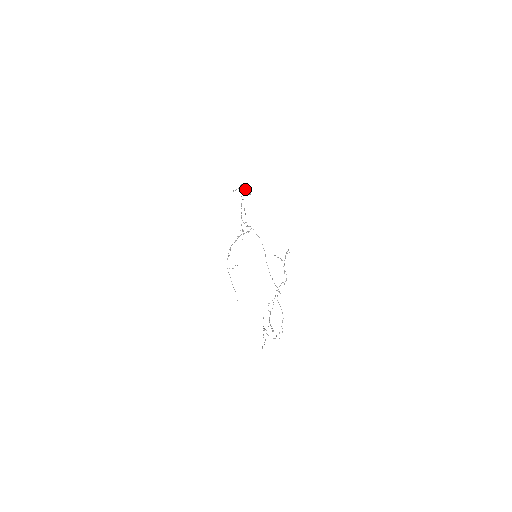
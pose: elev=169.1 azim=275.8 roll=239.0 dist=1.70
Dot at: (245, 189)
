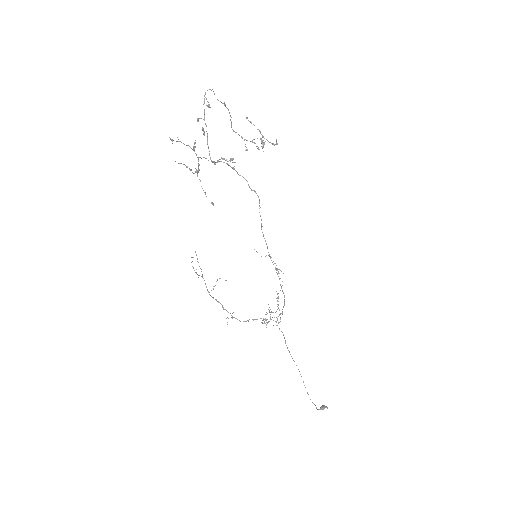
Dot at: (278, 269)
